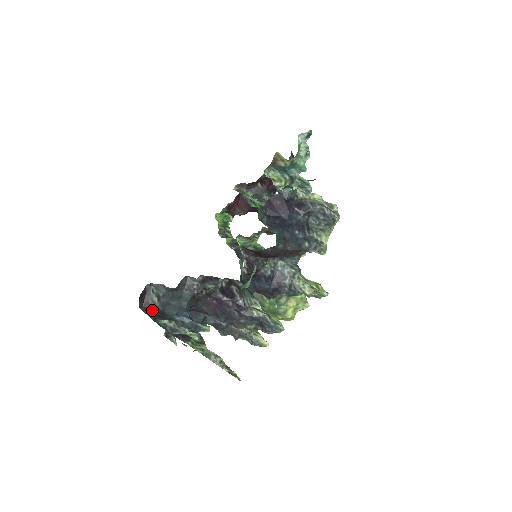
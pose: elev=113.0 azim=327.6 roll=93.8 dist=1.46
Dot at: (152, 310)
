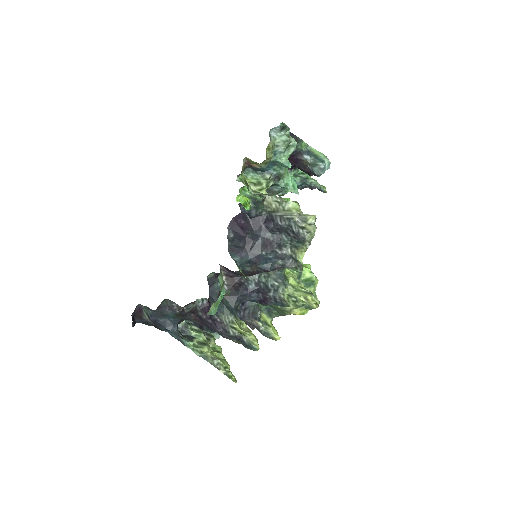
Dot at: (149, 323)
